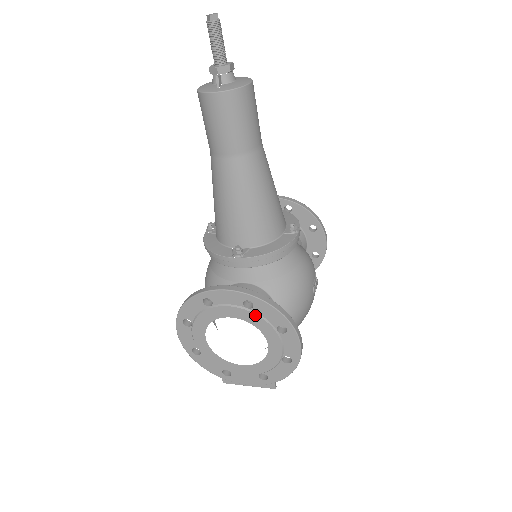
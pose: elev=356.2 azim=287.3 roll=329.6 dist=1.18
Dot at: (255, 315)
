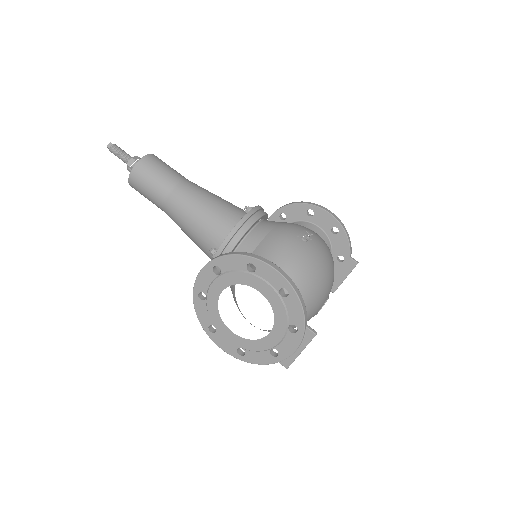
Dot at: (227, 274)
